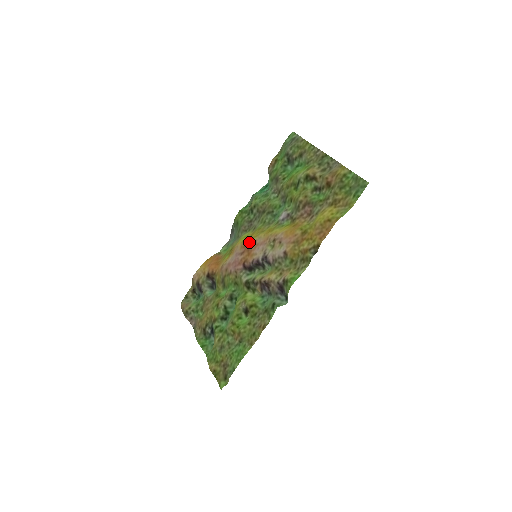
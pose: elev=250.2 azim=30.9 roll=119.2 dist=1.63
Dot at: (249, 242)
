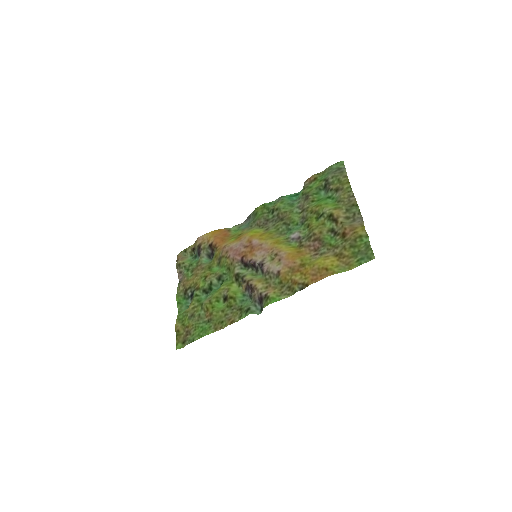
Dot at: (256, 241)
